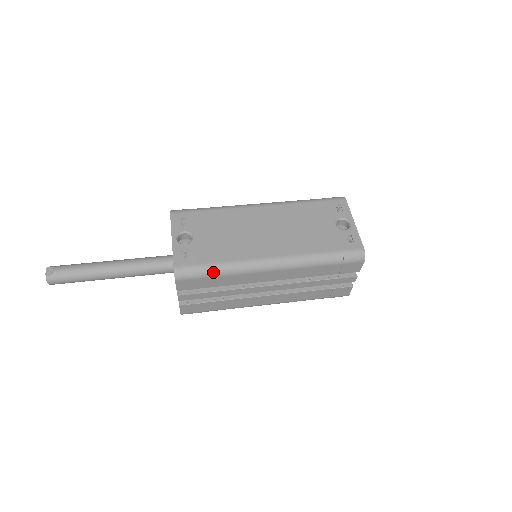
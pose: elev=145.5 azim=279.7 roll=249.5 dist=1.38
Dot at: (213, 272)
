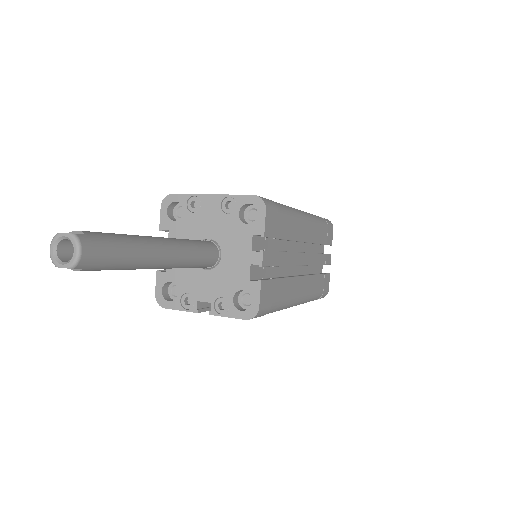
Dot at: (282, 207)
